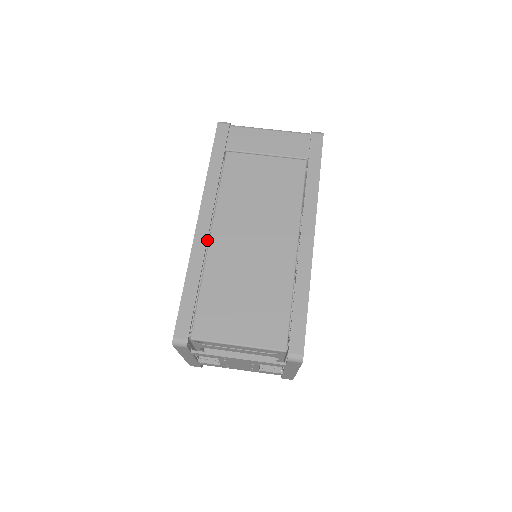
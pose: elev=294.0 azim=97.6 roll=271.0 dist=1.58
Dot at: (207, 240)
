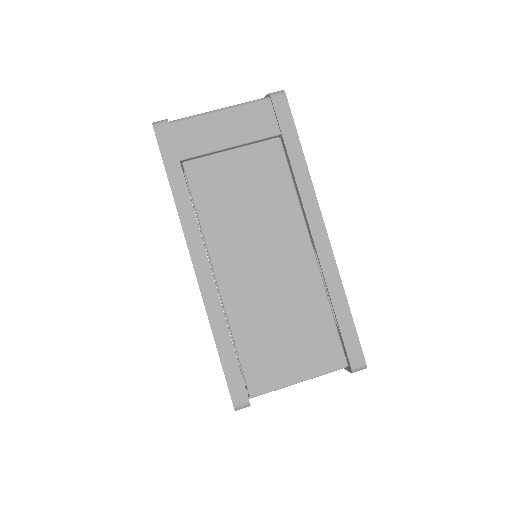
Dot at: (215, 285)
